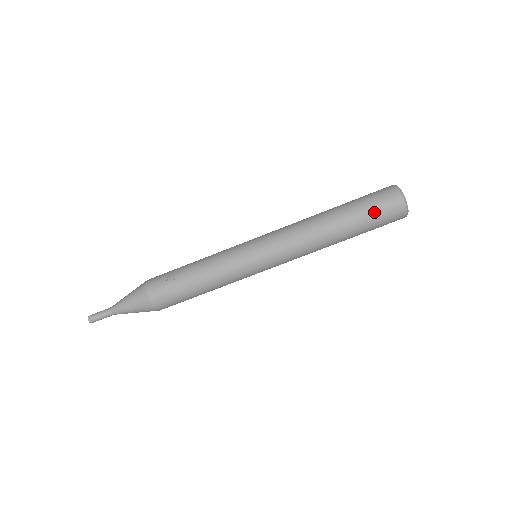
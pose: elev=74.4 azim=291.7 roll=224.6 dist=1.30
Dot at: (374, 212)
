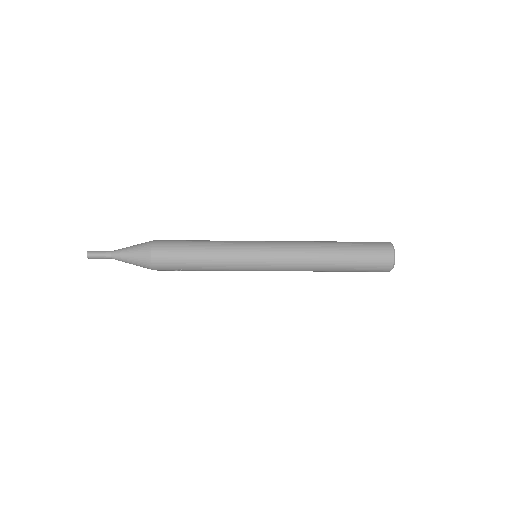
Dot at: occluded
